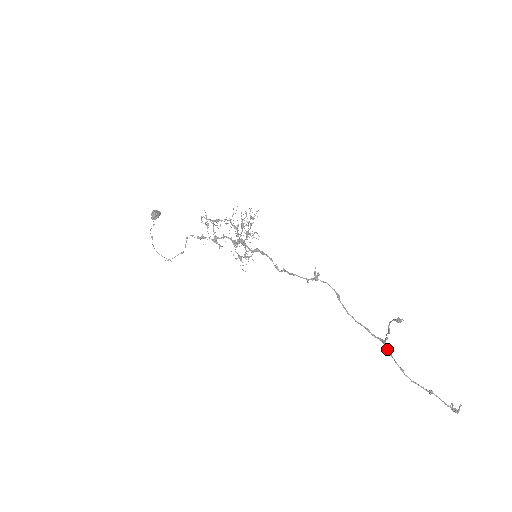
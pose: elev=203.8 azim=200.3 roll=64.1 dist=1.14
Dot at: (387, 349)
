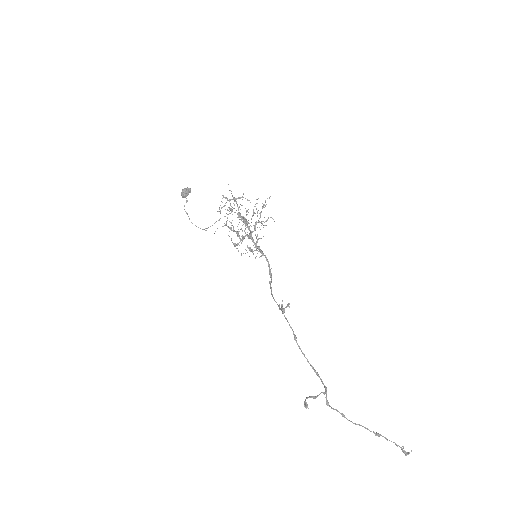
Dot at: (326, 400)
